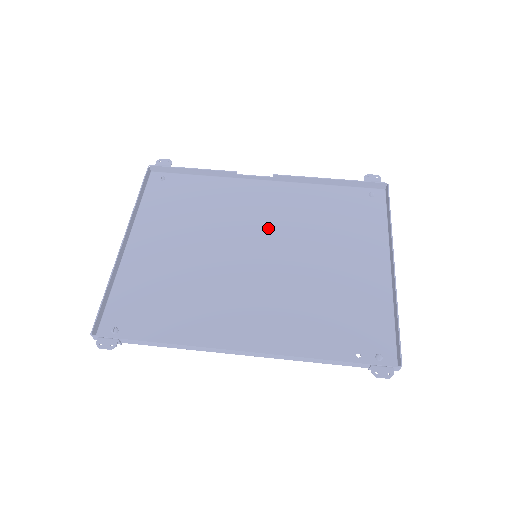
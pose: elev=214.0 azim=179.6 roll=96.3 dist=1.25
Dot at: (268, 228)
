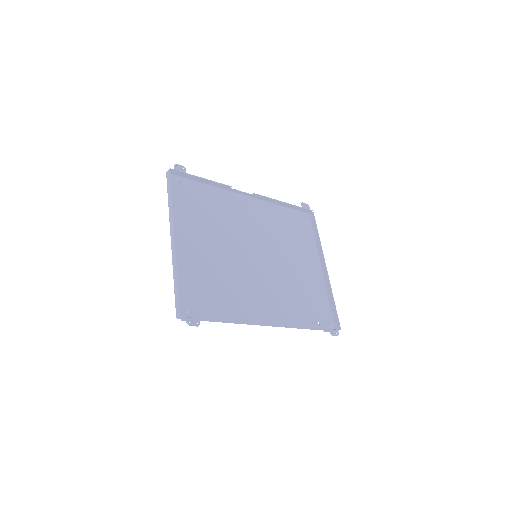
Dot at: (257, 235)
